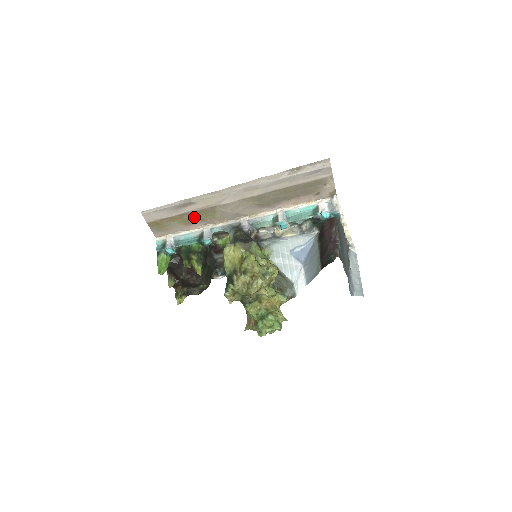
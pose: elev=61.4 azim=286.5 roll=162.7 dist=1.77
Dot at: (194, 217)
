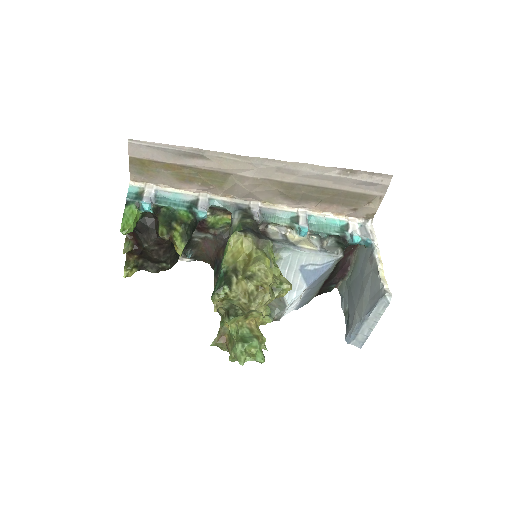
Dot at: (195, 175)
